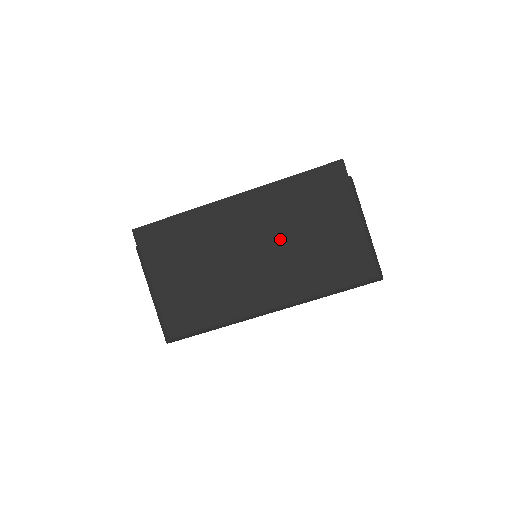
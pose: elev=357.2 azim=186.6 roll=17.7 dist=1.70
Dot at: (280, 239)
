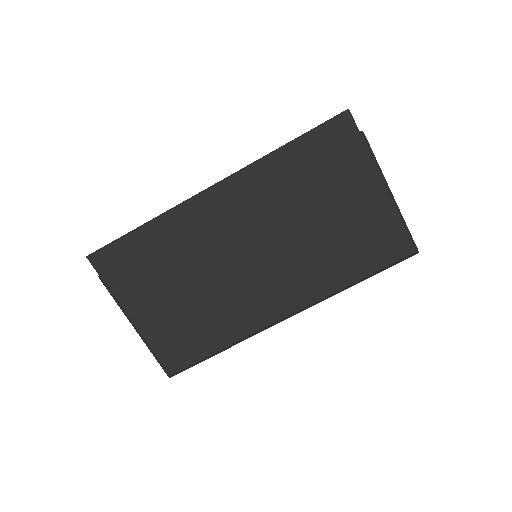
Dot at: (283, 231)
